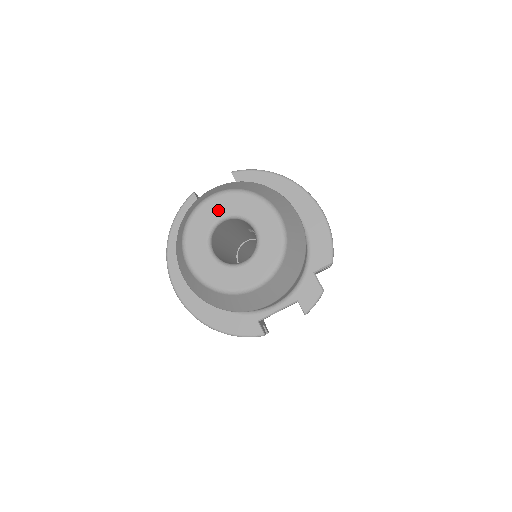
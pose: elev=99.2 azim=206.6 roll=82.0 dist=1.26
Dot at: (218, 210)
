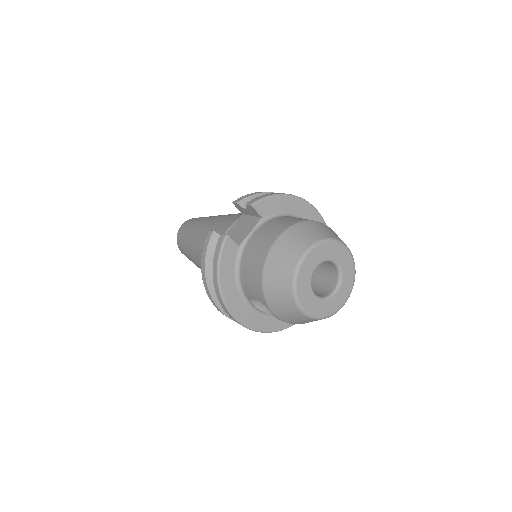
Dot at: (313, 263)
